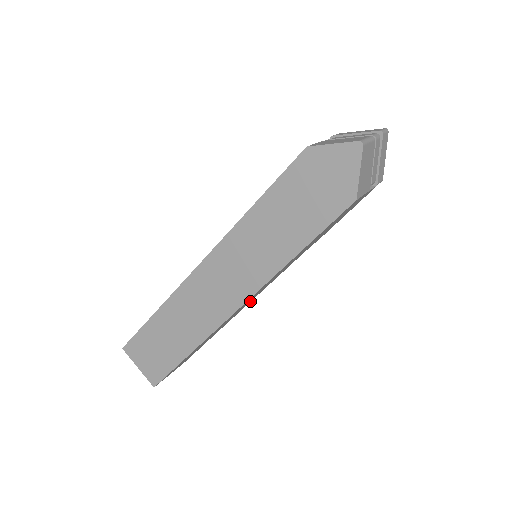
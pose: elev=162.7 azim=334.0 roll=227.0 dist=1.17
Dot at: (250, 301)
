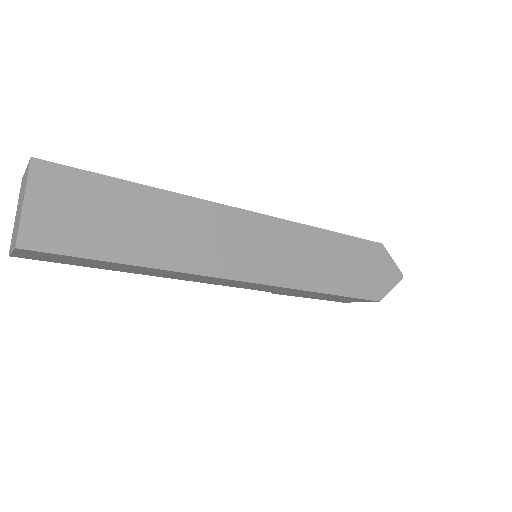
Dot at: (195, 280)
